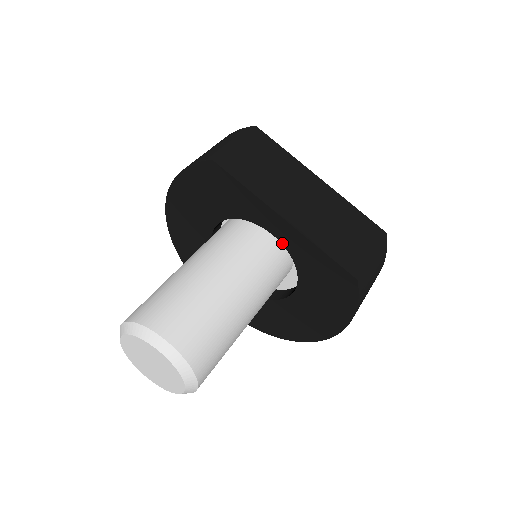
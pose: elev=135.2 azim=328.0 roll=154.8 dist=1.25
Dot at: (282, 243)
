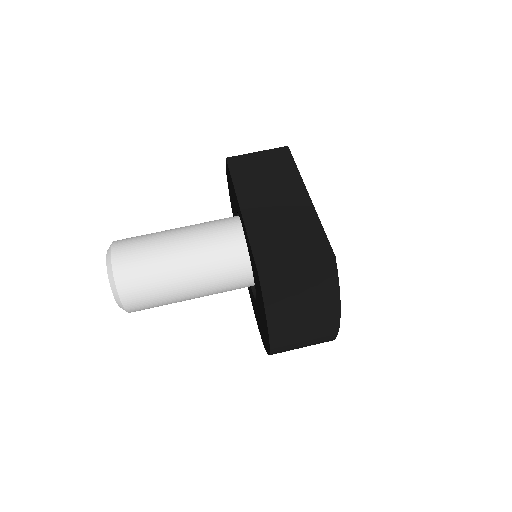
Dot at: occluded
